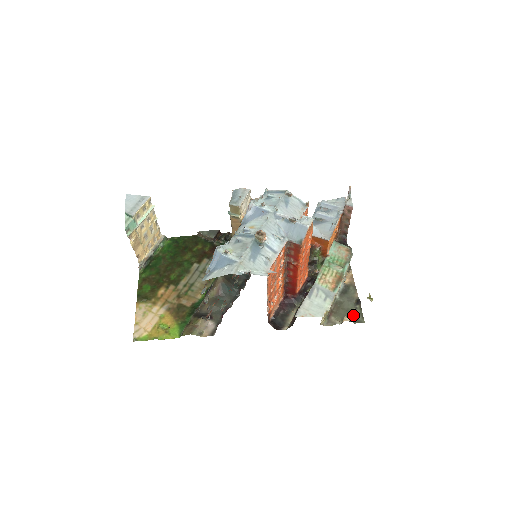
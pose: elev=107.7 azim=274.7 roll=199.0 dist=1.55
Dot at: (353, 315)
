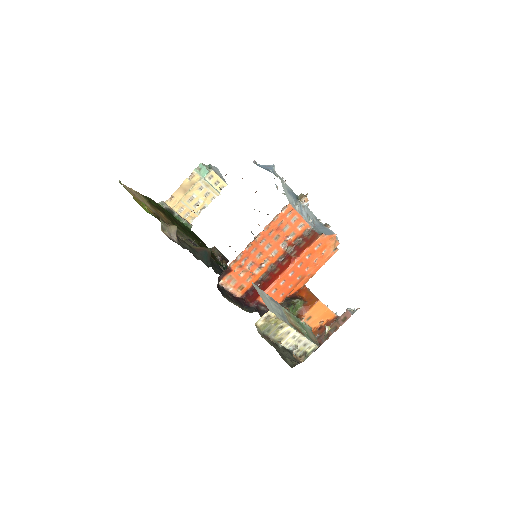
Dot at: (285, 358)
